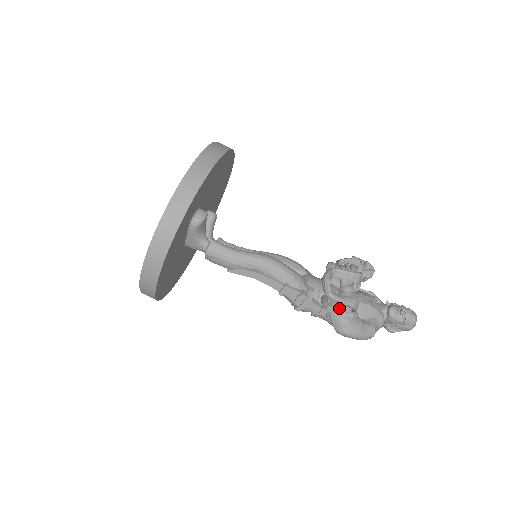
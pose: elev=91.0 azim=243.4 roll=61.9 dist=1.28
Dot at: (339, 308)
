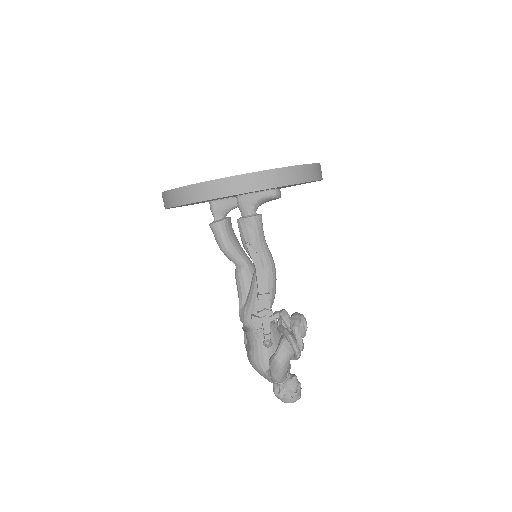
Dot at: occluded
